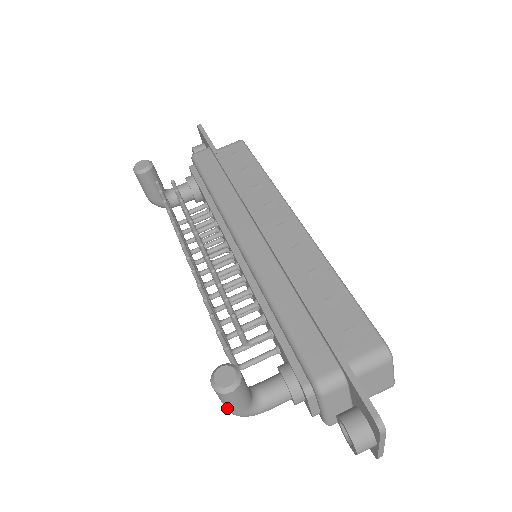
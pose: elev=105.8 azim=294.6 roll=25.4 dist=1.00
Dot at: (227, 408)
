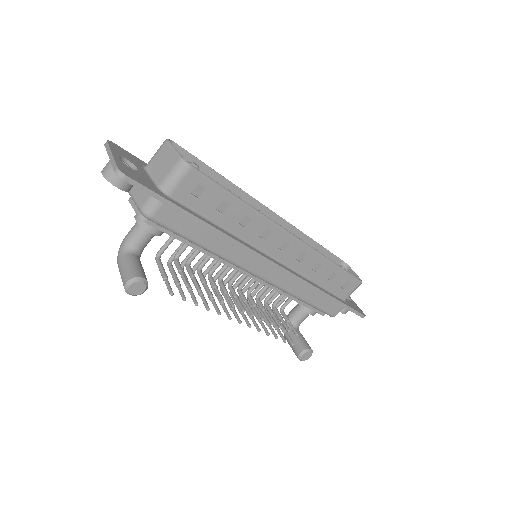
Dot at: occluded
